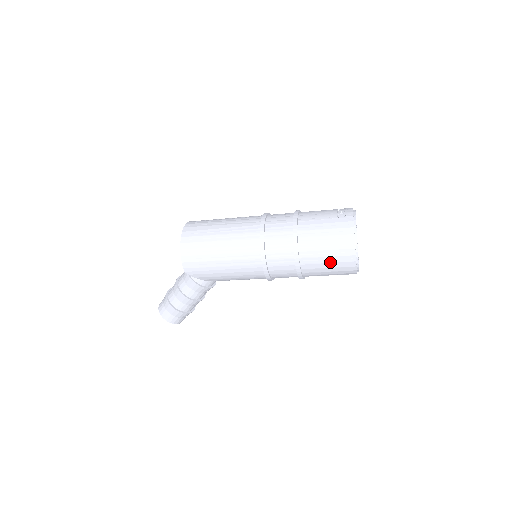
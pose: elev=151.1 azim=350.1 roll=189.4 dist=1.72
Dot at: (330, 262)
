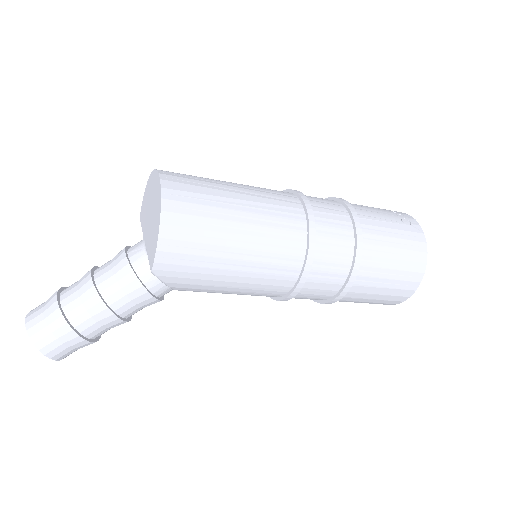
Dot at: (387, 287)
